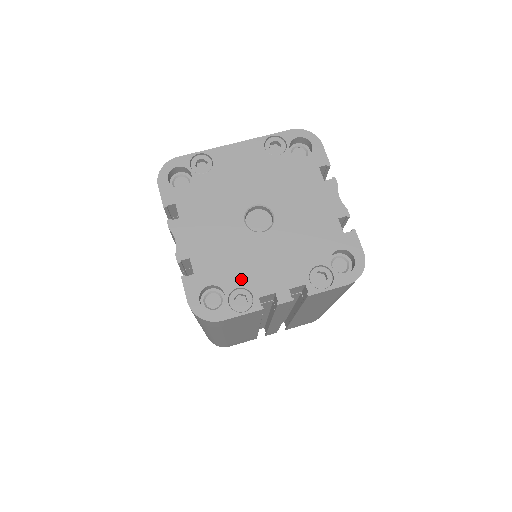
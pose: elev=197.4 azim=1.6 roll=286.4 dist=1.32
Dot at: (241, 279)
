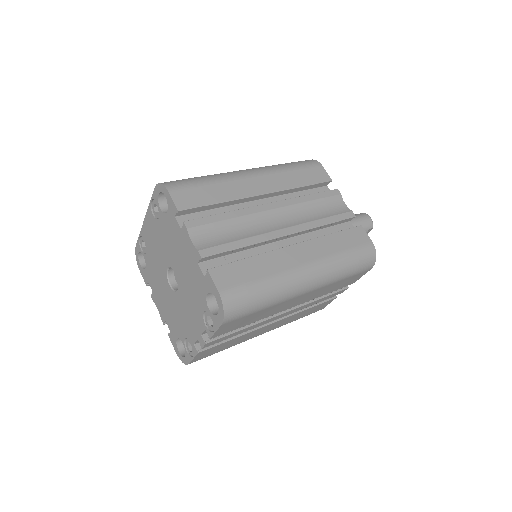
Dot at: (184, 331)
